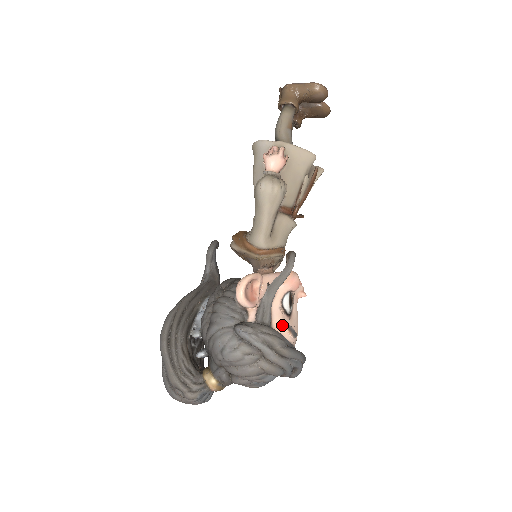
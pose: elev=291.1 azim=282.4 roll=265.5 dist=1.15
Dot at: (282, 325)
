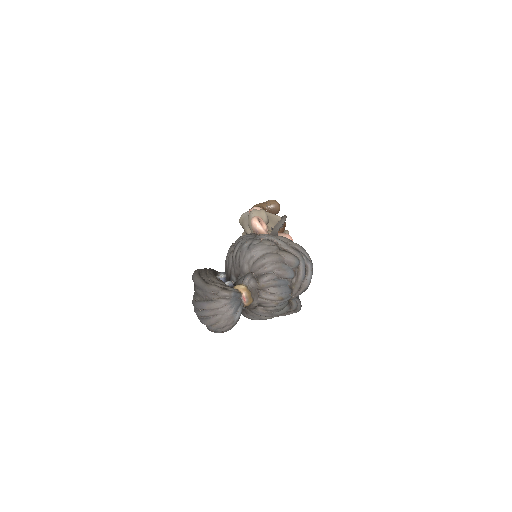
Dot at: occluded
